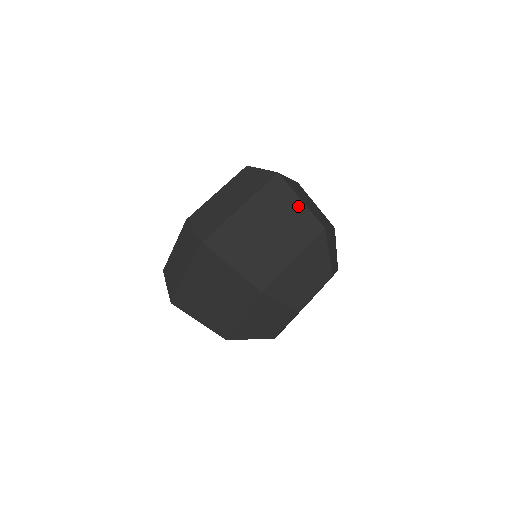
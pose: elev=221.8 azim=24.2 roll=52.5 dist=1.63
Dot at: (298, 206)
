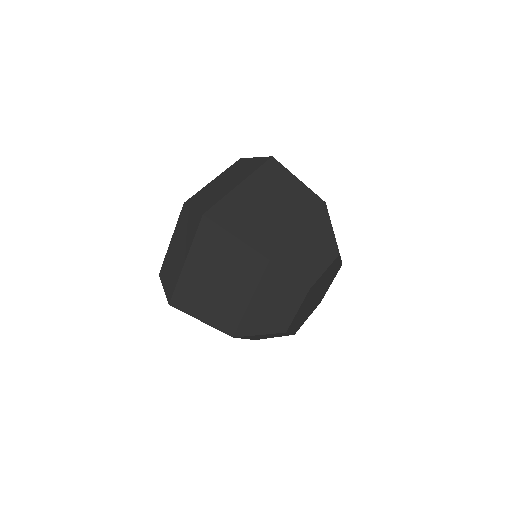
Dot at: (234, 244)
